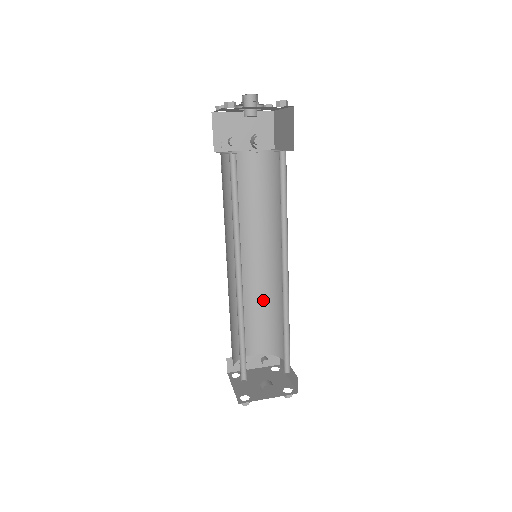
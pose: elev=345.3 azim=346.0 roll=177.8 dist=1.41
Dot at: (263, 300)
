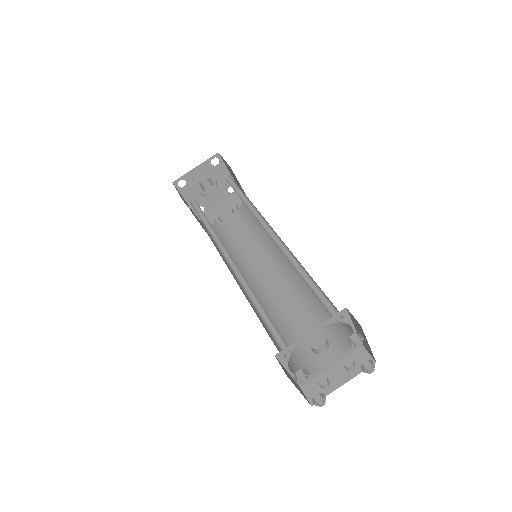
Dot at: (304, 303)
